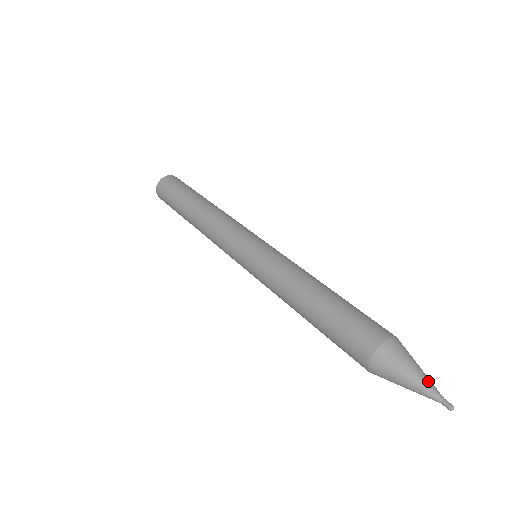
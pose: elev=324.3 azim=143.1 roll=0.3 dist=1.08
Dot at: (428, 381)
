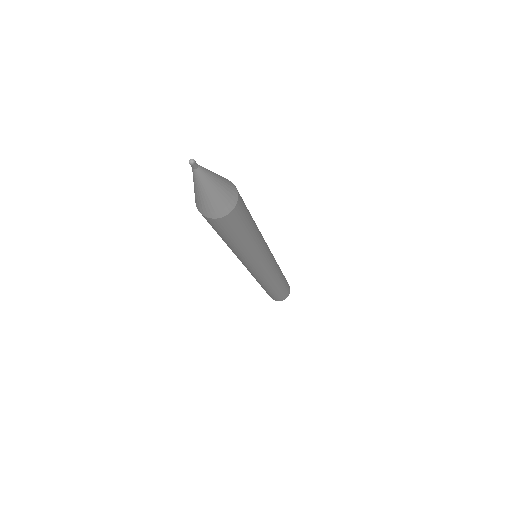
Dot at: occluded
